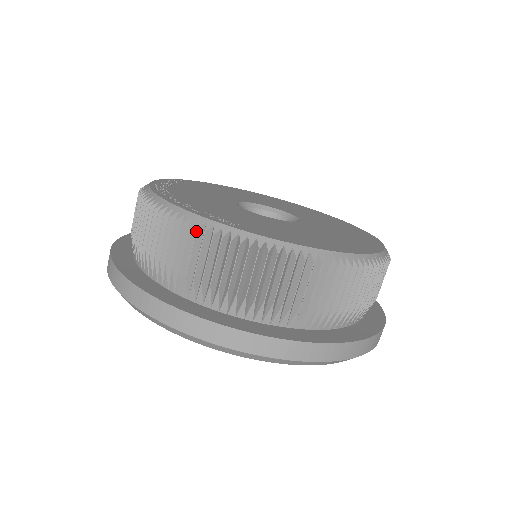
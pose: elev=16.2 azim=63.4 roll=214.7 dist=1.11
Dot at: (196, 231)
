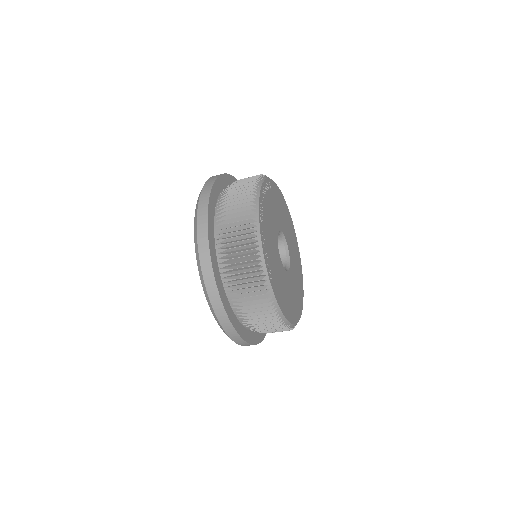
Dot at: (258, 270)
